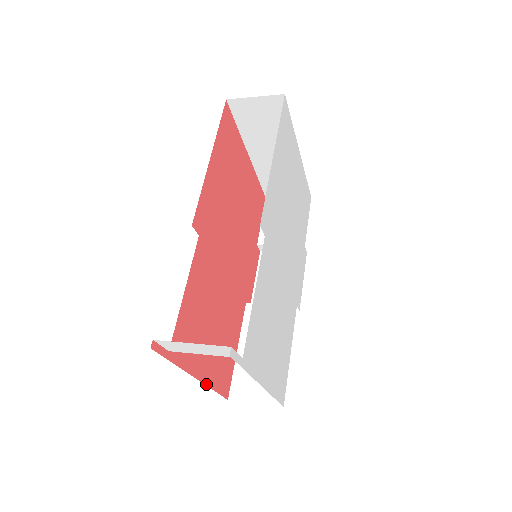
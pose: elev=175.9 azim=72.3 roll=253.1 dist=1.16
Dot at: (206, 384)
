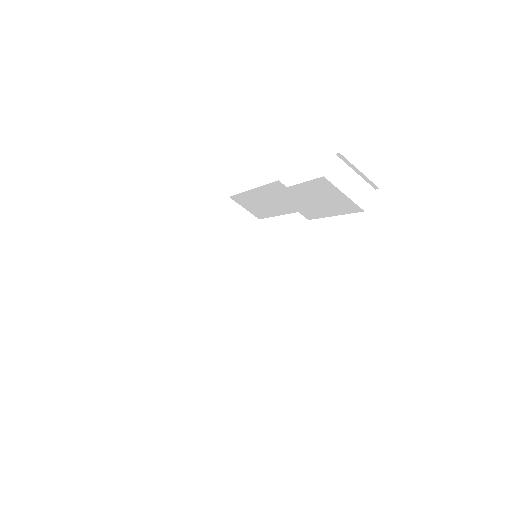
Dot at: occluded
